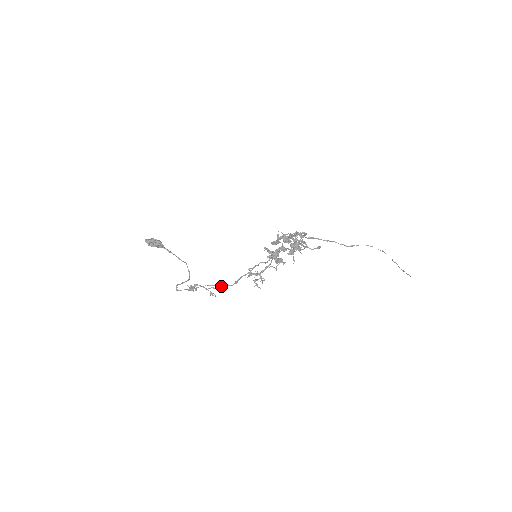
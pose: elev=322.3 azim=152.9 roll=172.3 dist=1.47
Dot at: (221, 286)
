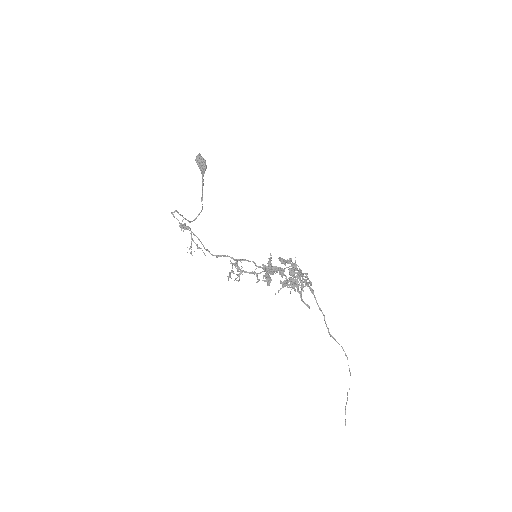
Dot at: occluded
